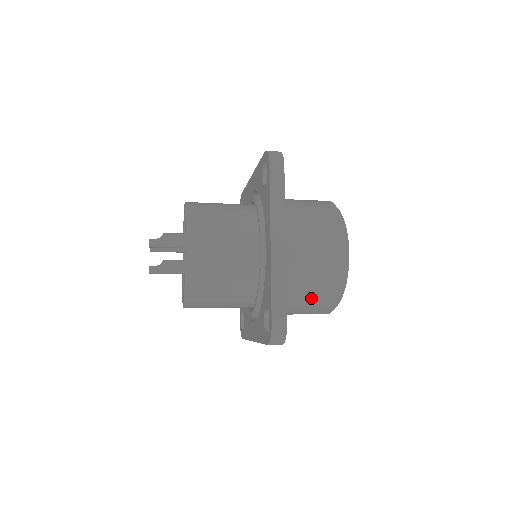
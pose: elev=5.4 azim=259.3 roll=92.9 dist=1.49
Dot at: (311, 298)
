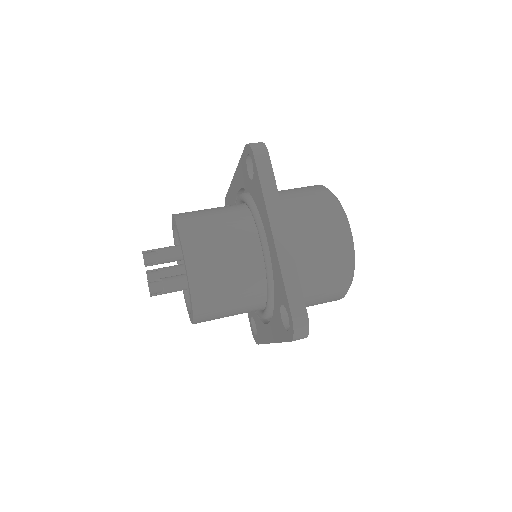
Dot at: occluded
